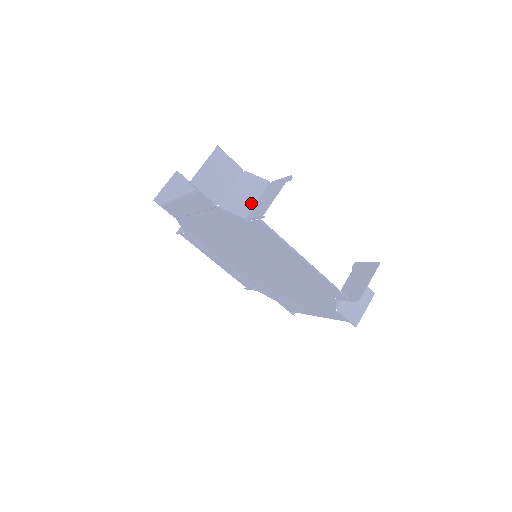
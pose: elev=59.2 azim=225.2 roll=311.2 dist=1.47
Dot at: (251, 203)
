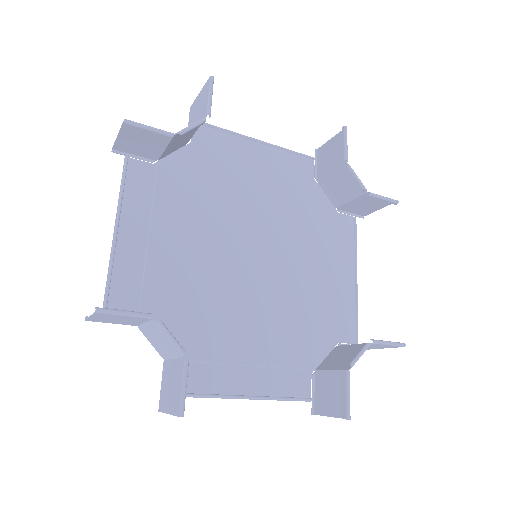
Dot at: (167, 355)
